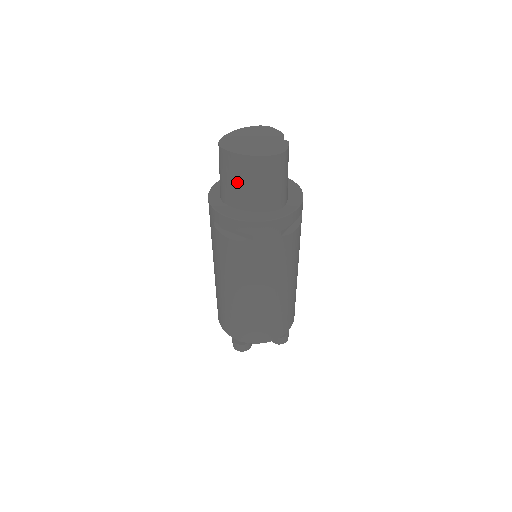
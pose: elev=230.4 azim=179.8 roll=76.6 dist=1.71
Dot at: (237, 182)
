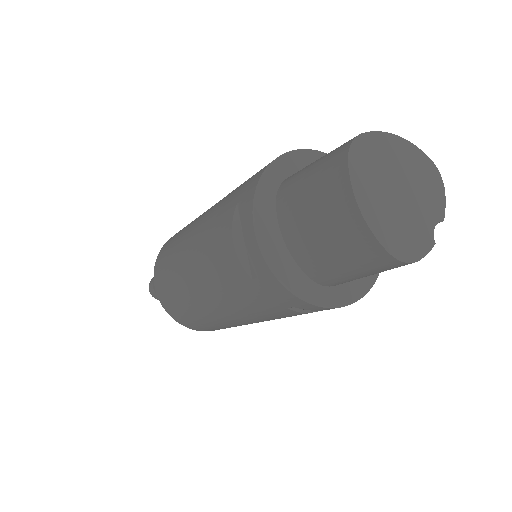
Dot at: (313, 212)
